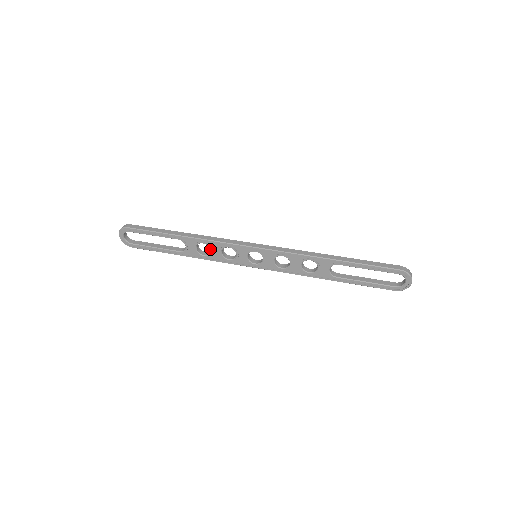
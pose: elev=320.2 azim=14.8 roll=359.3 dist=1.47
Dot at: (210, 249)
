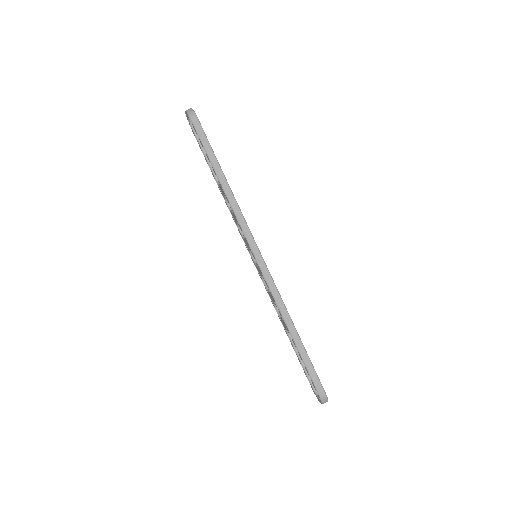
Dot at: (232, 211)
